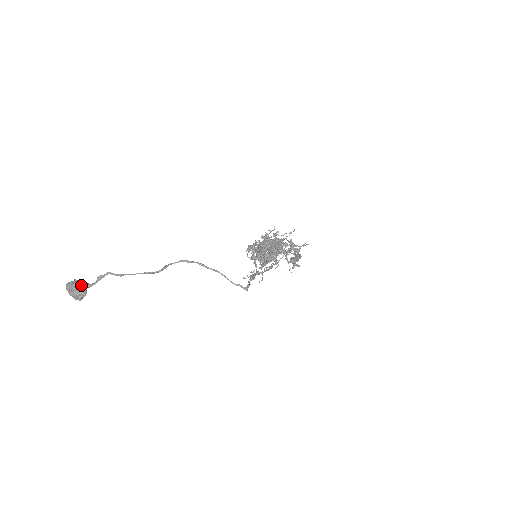
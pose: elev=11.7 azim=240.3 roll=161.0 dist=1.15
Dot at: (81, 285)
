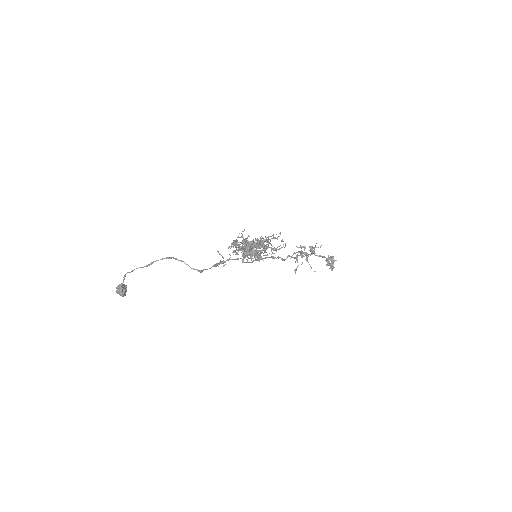
Dot at: occluded
